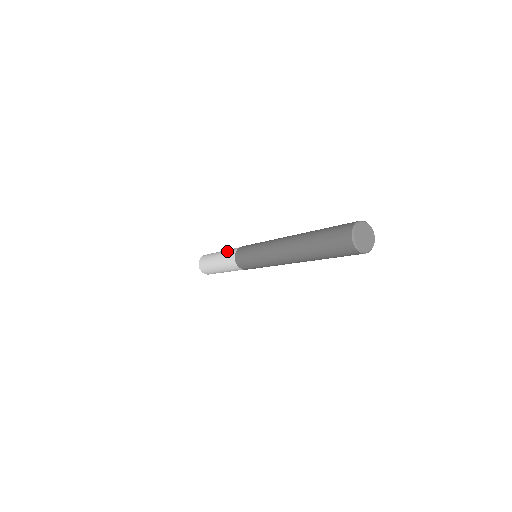
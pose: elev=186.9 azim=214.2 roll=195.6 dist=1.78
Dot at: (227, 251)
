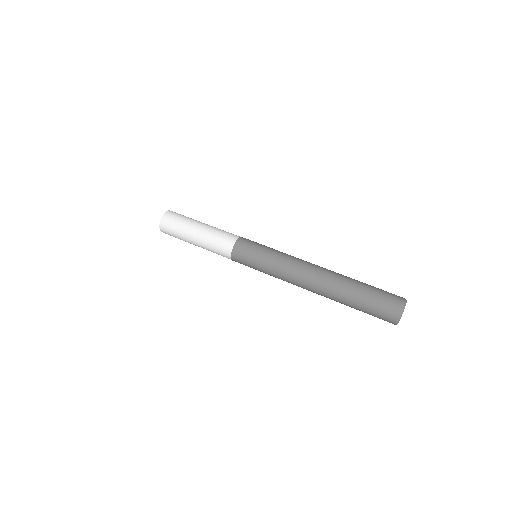
Dot at: (216, 233)
